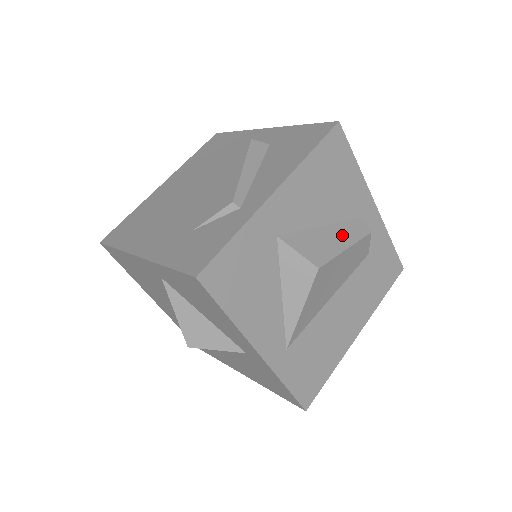
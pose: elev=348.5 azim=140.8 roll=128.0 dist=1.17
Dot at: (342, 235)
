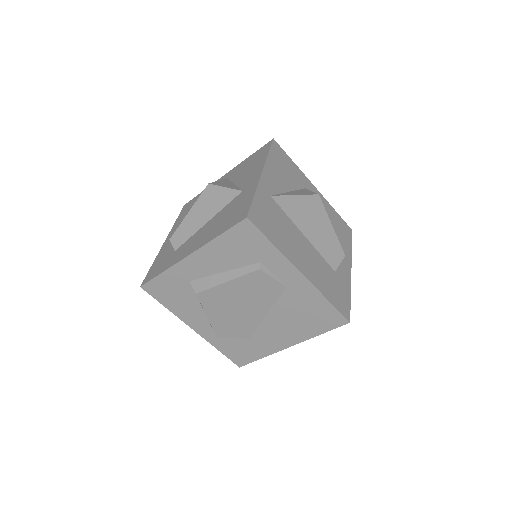
Dot at: occluded
